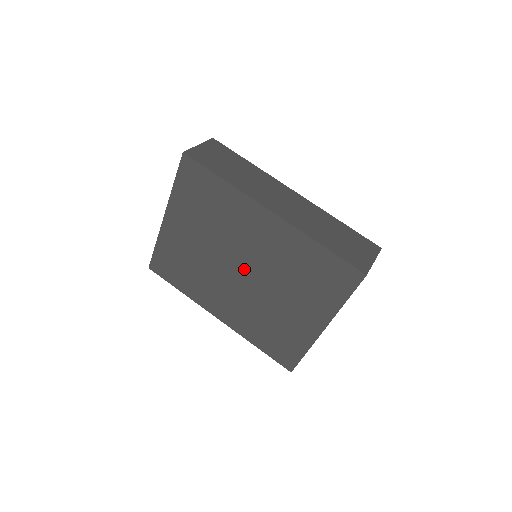
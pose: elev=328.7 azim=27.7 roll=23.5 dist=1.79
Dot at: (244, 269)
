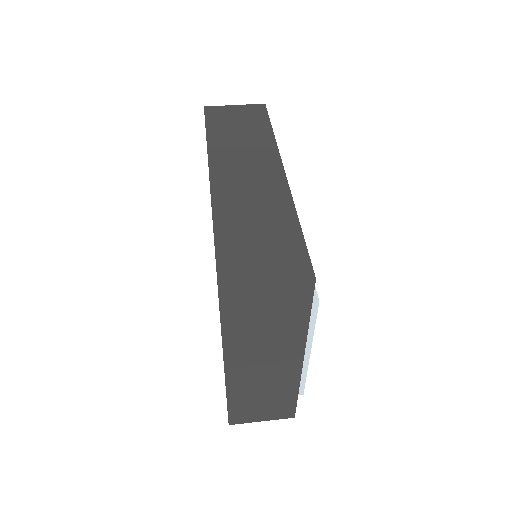
Dot at: occluded
